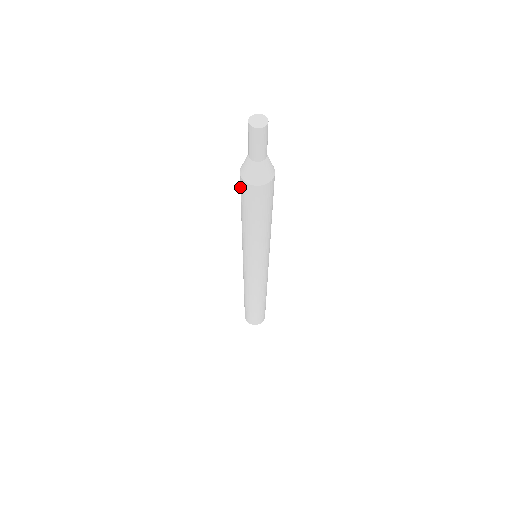
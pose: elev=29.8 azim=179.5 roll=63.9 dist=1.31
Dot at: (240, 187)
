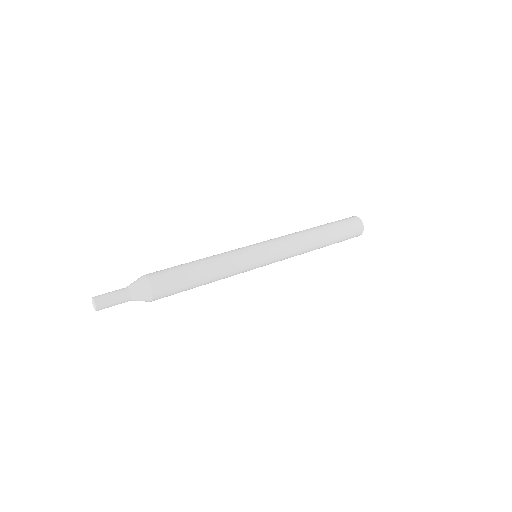
Dot at: occluded
